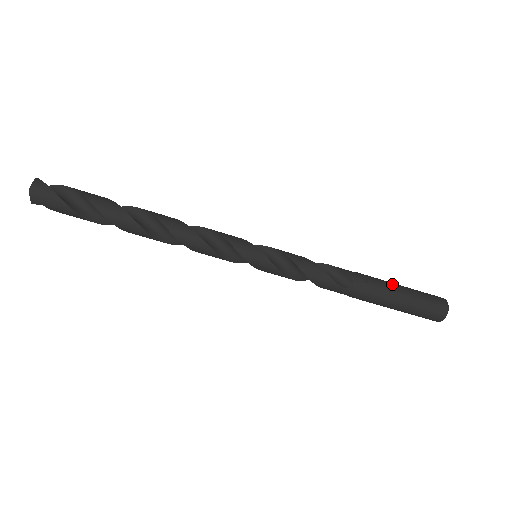
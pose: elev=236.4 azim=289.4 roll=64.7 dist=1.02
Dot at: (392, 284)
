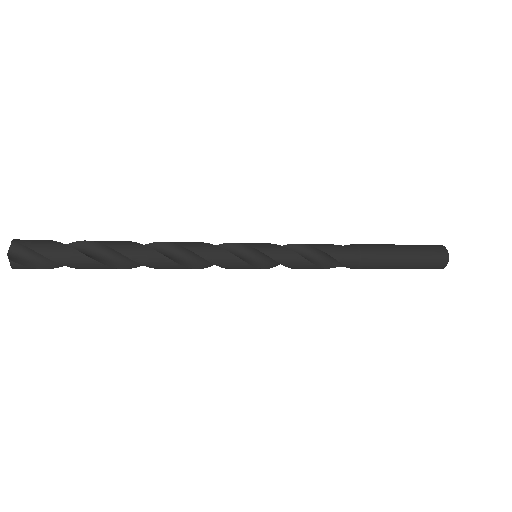
Dot at: (394, 264)
